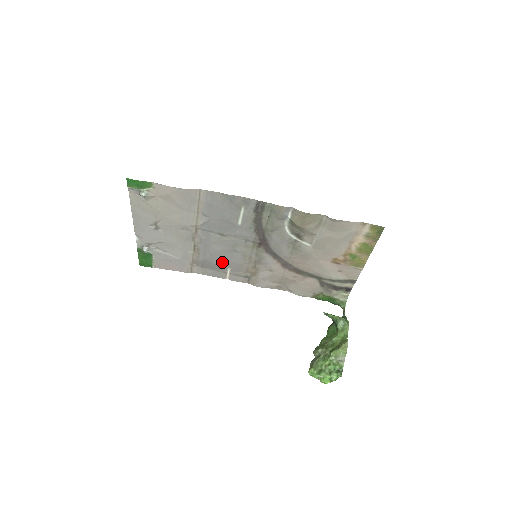
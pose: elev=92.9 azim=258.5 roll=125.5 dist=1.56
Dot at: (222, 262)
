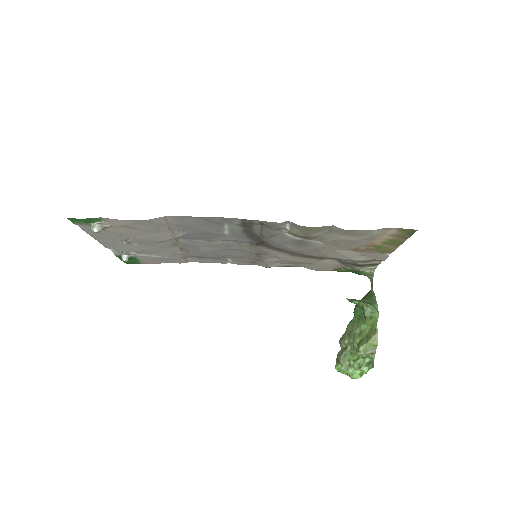
Dot at: (218, 256)
